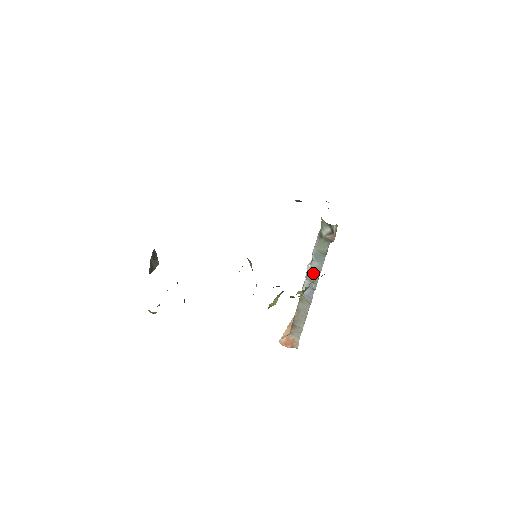
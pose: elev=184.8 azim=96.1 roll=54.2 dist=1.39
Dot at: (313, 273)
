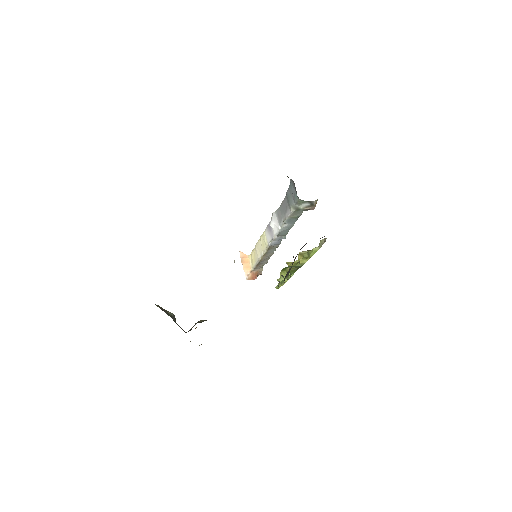
Dot at: (284, 231)
